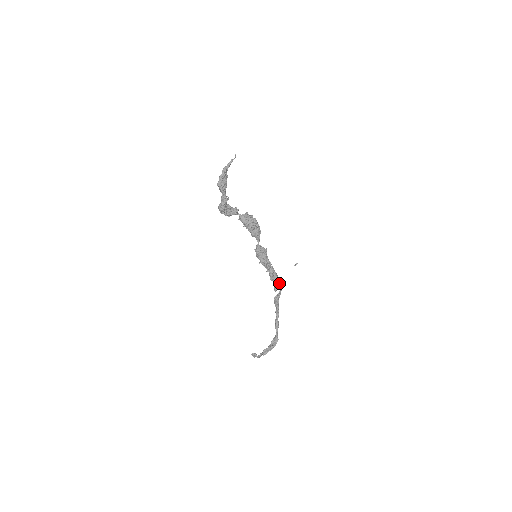
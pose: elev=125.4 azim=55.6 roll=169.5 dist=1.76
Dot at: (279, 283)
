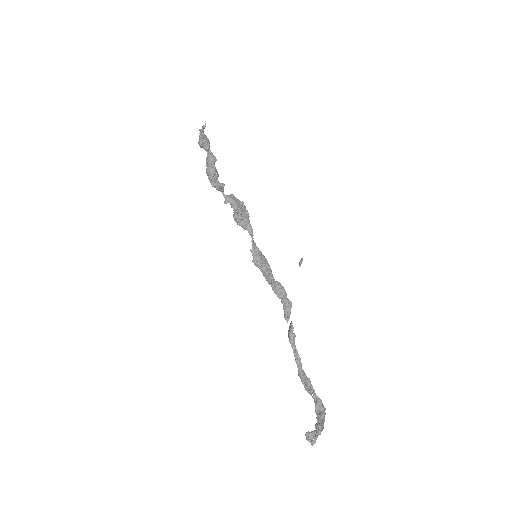
Dot at: occluded
